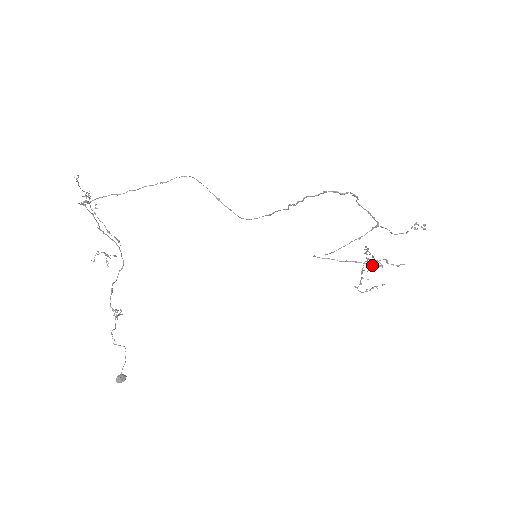
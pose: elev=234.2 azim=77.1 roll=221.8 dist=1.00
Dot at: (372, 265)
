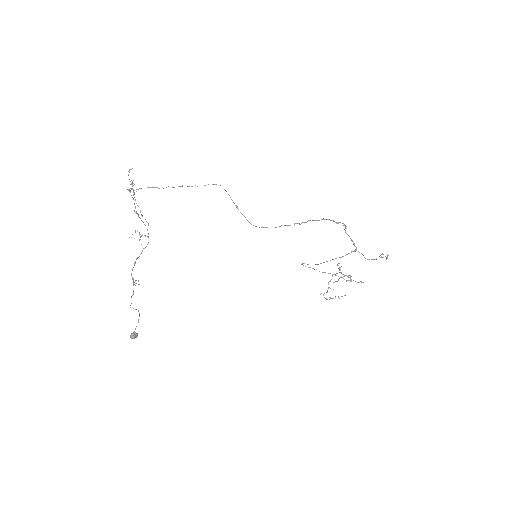
Dot at: (344, 279)
